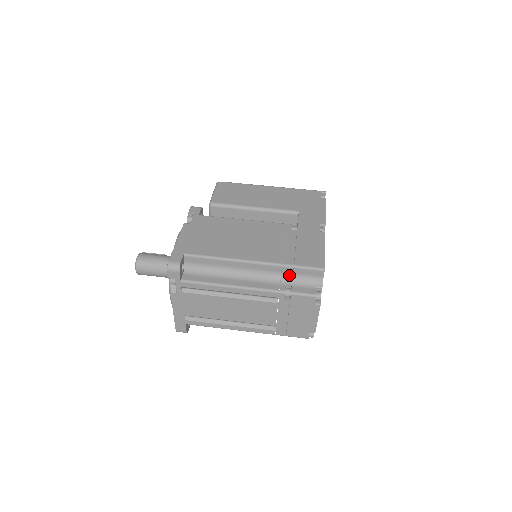
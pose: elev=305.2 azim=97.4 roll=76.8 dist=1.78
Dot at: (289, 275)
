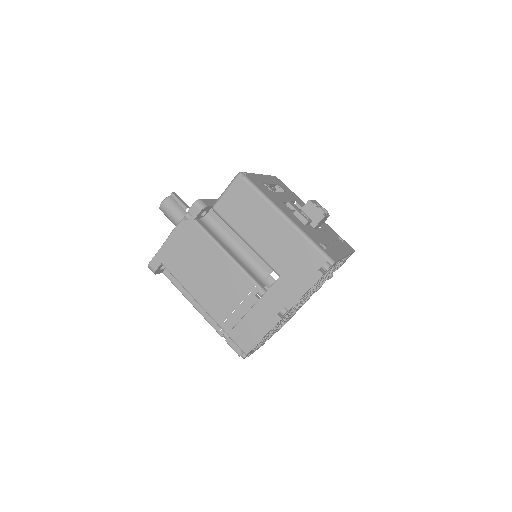
Dot at: occluded
